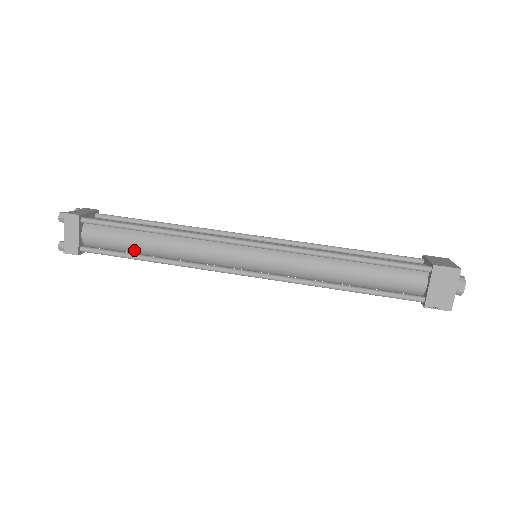
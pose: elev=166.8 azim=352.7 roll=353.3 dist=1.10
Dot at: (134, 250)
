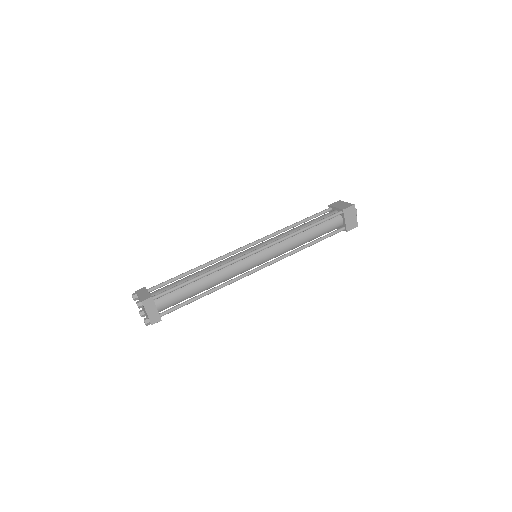
Dot at: (191, 296)
